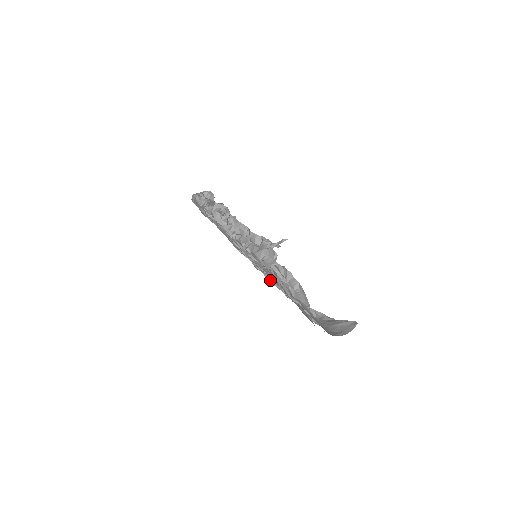
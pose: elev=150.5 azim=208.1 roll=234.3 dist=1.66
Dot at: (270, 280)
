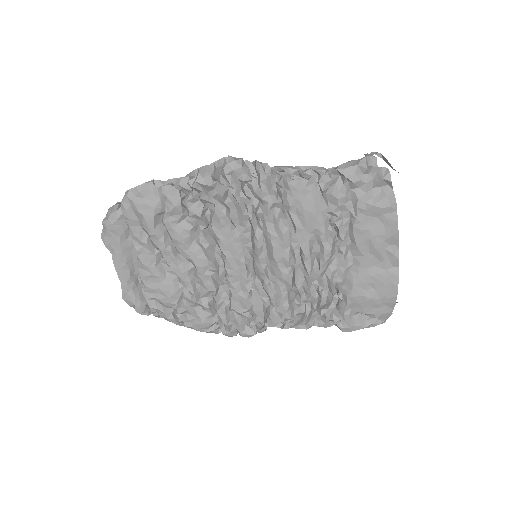
Dot at: (240, 324)
